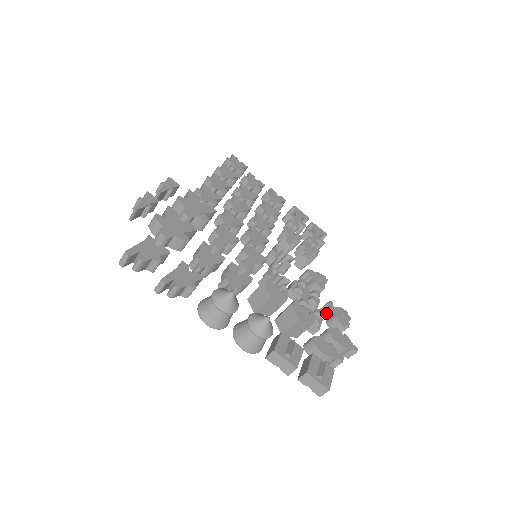
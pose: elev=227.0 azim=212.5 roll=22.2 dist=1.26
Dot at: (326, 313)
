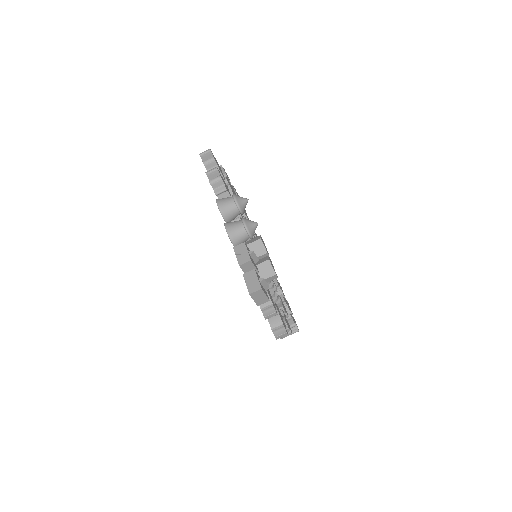
Dot at: occluded
